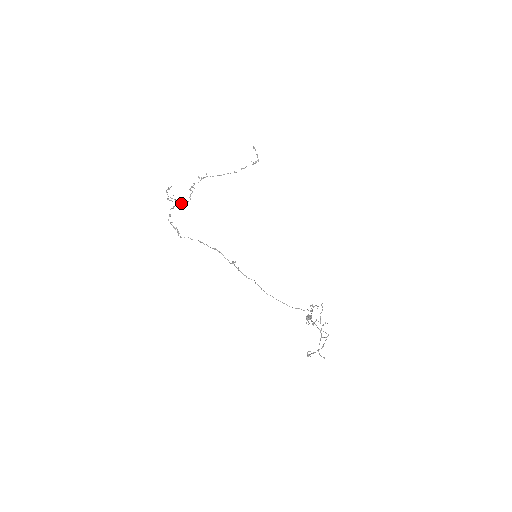
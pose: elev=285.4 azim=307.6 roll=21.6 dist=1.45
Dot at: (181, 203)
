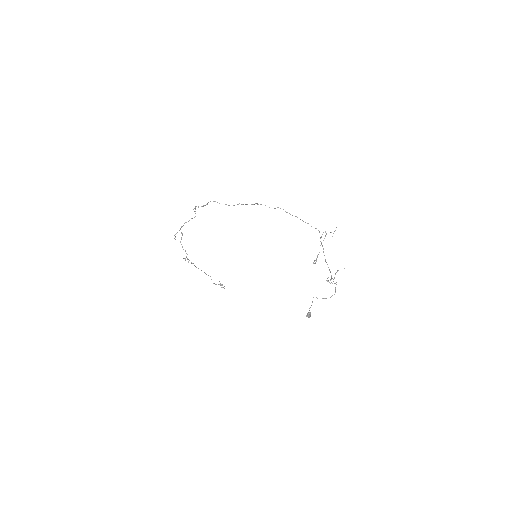
Dot at: (183, 249)
